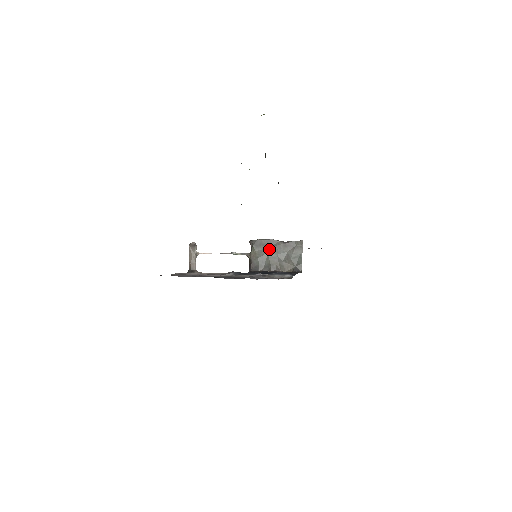
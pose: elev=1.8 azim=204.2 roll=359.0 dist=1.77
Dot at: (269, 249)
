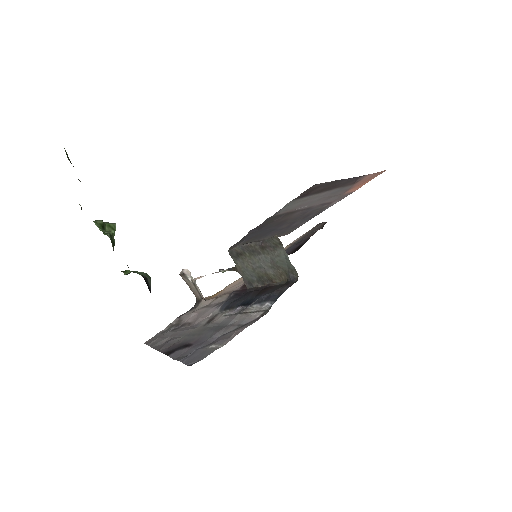
Dot at: (249, 258)
